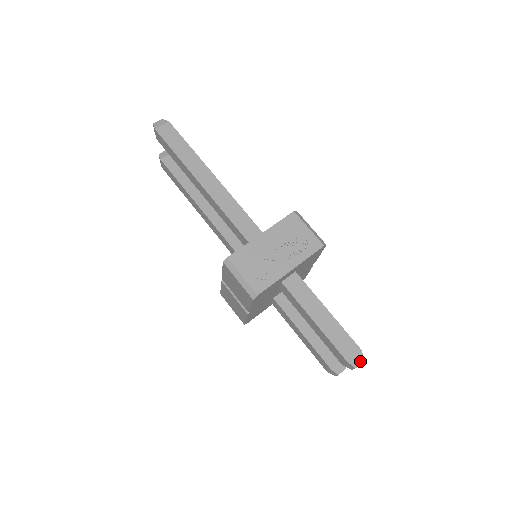
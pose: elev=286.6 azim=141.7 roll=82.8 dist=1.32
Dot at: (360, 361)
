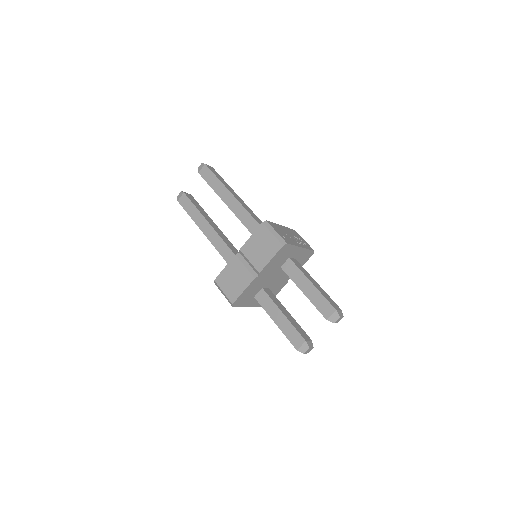
Dot at: (342, 315)
